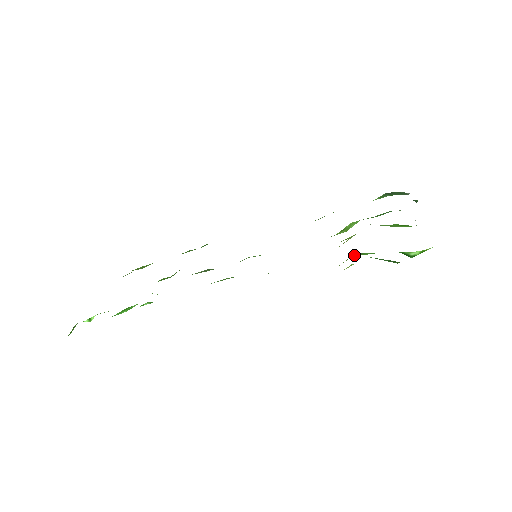
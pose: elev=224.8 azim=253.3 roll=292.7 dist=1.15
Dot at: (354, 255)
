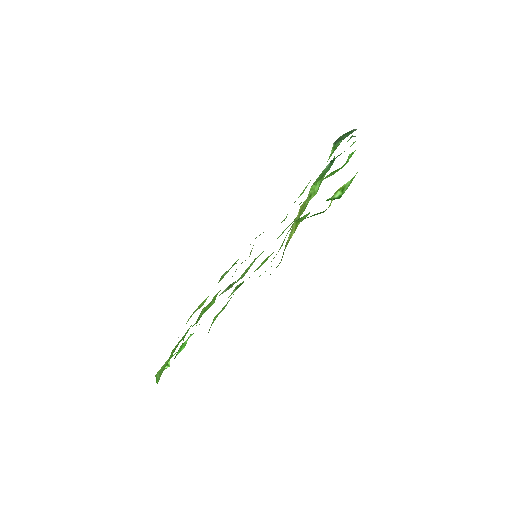
Dot at: (298, 222)
